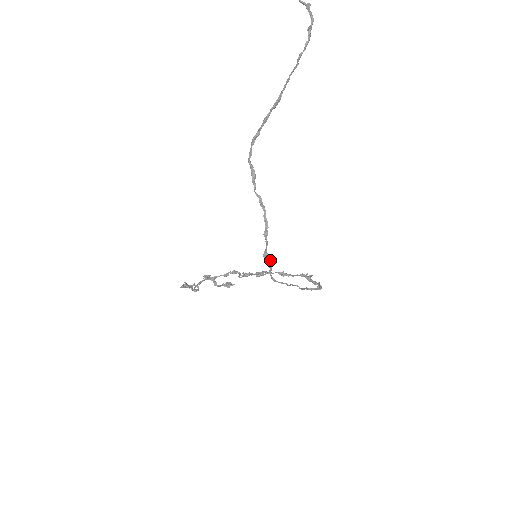
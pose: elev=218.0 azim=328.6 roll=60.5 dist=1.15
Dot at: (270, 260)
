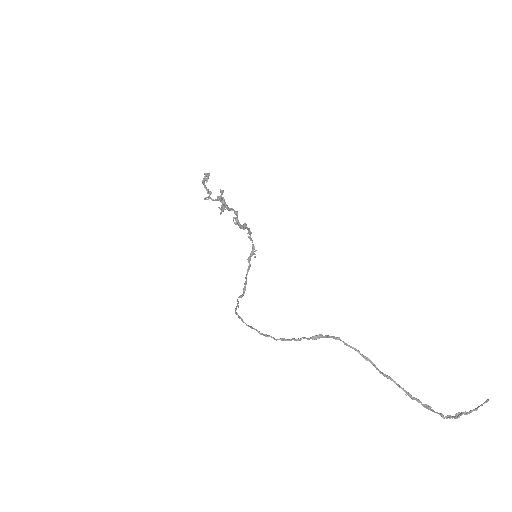
Dot at: (250, 327)
